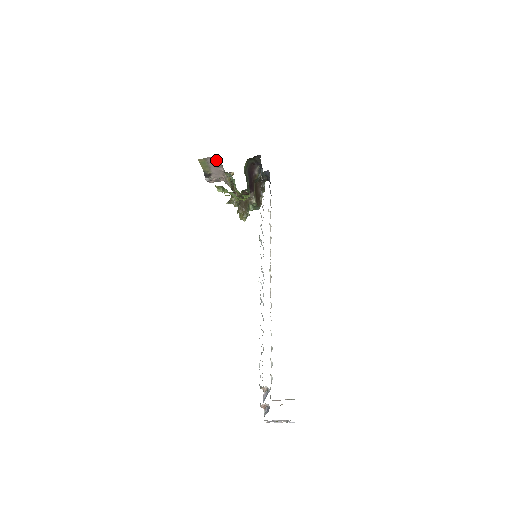
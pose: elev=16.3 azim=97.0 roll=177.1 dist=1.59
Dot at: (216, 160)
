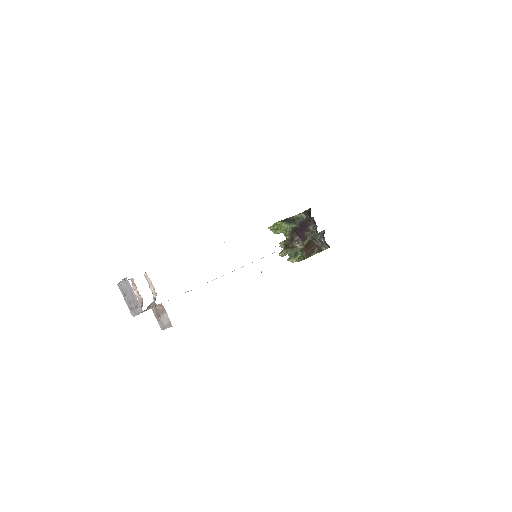
Dot at: occluded
